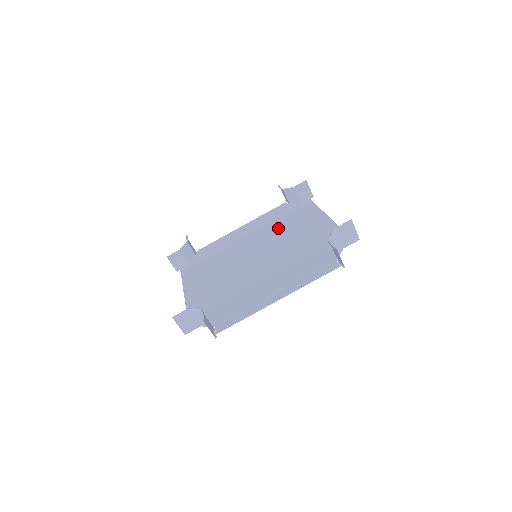
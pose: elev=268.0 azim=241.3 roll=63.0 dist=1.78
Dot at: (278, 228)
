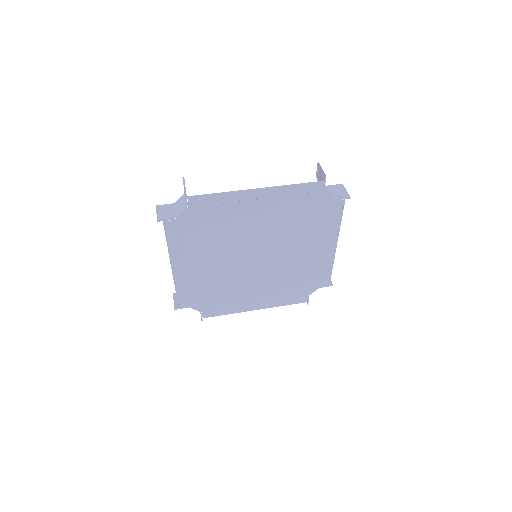
Dot at: (288, 274)
